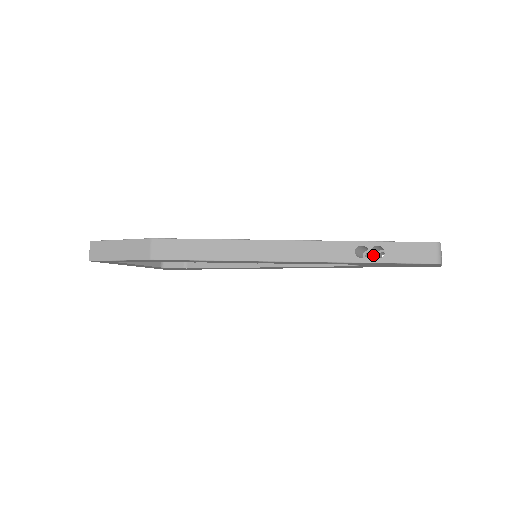
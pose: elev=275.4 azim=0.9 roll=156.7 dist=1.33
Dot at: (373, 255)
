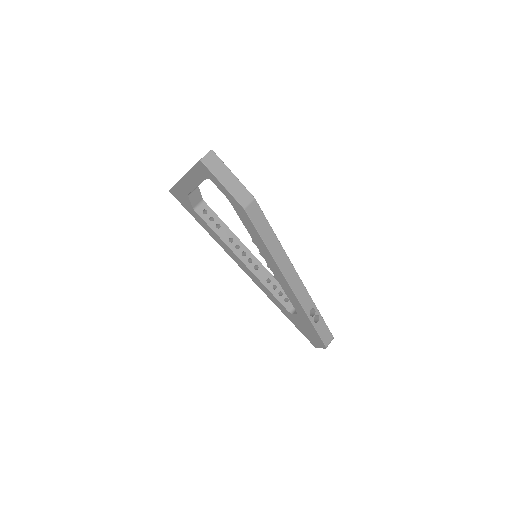
Dot at: occluded
